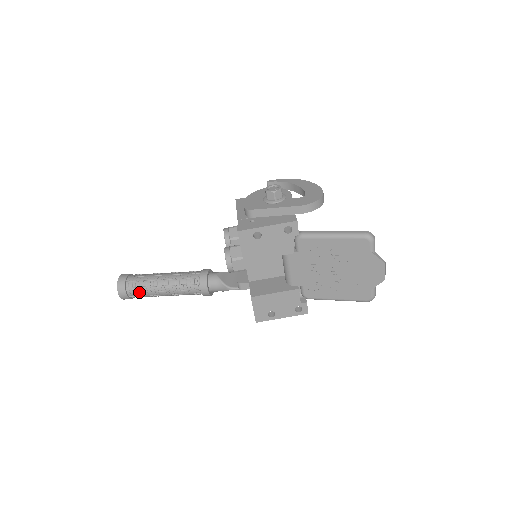
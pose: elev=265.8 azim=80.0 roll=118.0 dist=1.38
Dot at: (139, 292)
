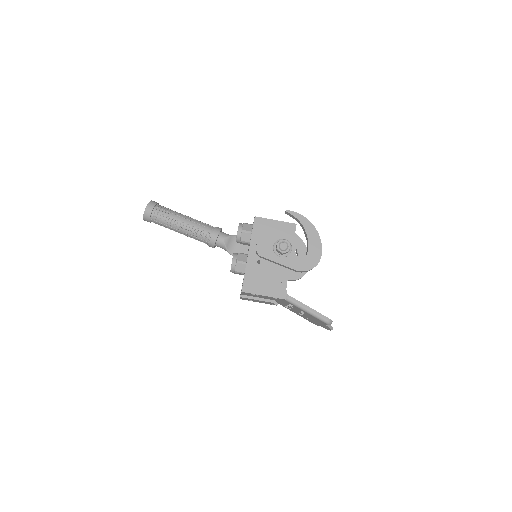
Dot at: (160, 225)
